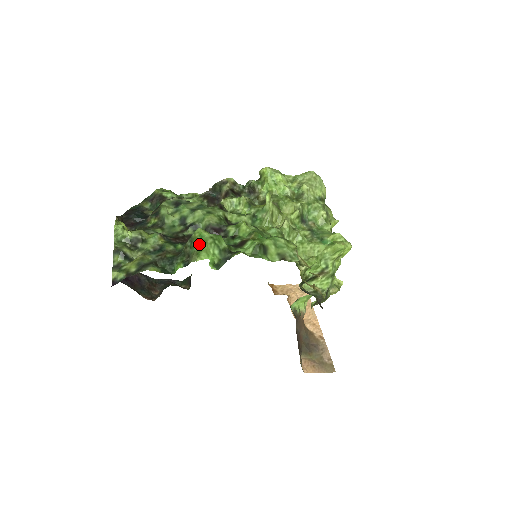
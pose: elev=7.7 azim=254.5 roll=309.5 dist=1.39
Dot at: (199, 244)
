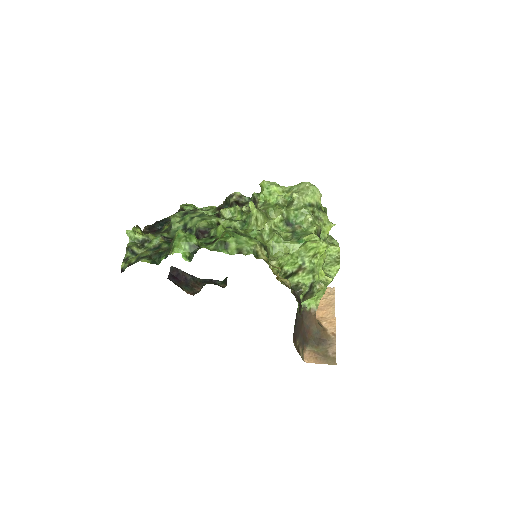
Dot at: (175, 241)
